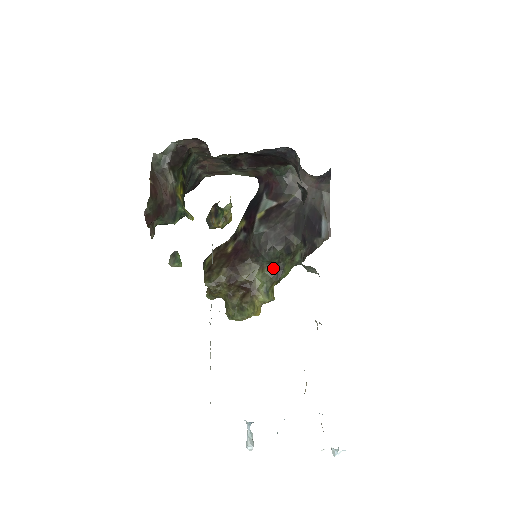
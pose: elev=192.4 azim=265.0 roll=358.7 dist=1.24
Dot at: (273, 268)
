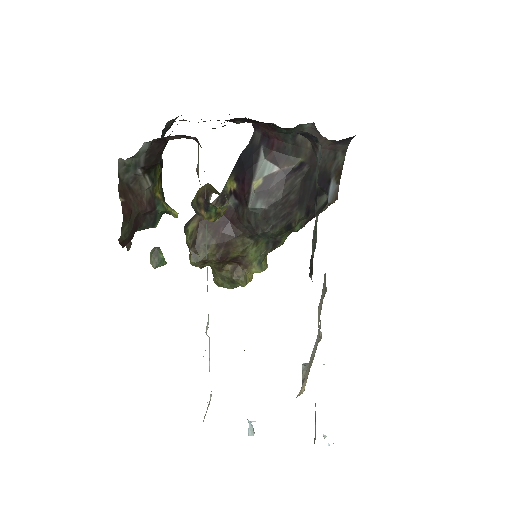
Dot at: (269, 241)
